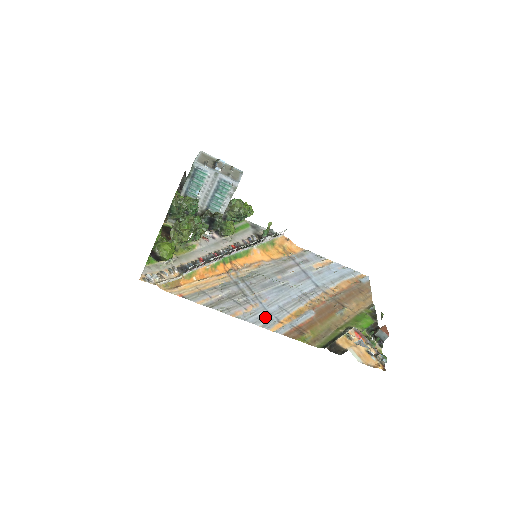
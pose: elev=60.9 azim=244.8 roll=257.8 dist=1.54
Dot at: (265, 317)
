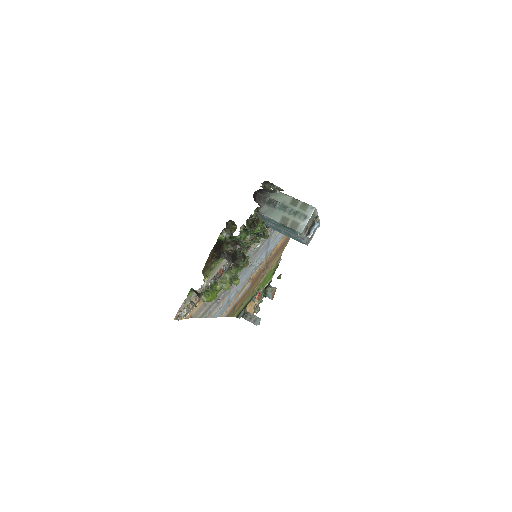
Dot at: (225, 307)
